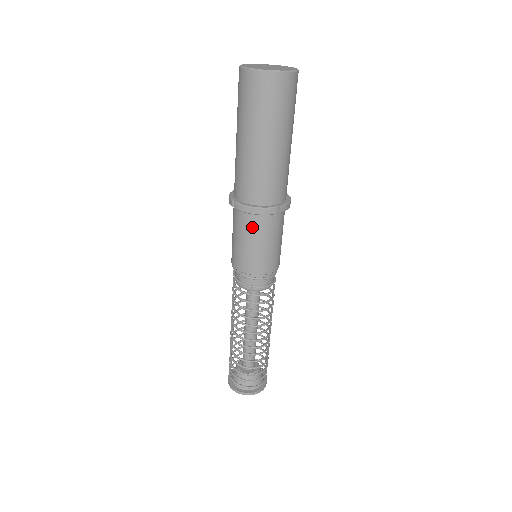
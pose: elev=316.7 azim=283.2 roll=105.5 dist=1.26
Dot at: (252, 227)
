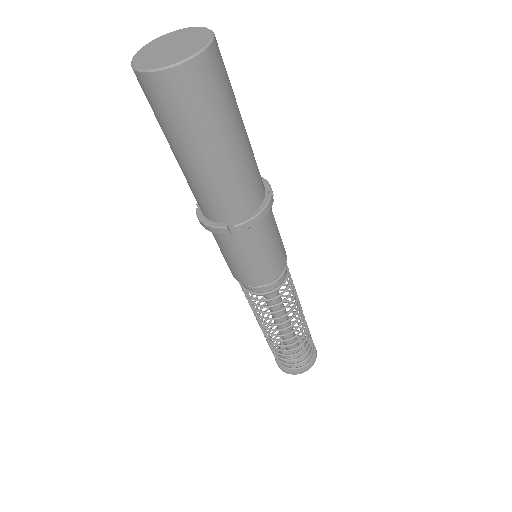
Dot at: (217, 239)
